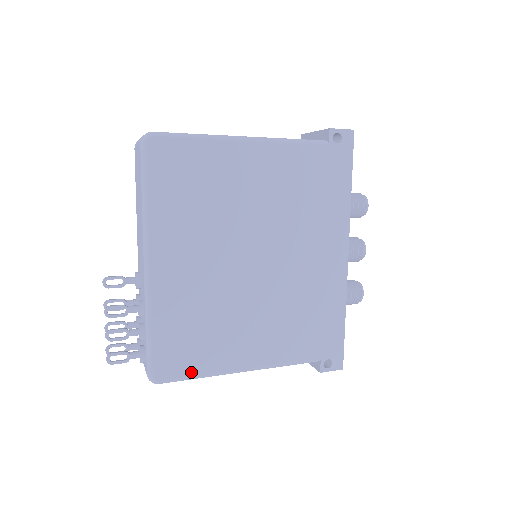
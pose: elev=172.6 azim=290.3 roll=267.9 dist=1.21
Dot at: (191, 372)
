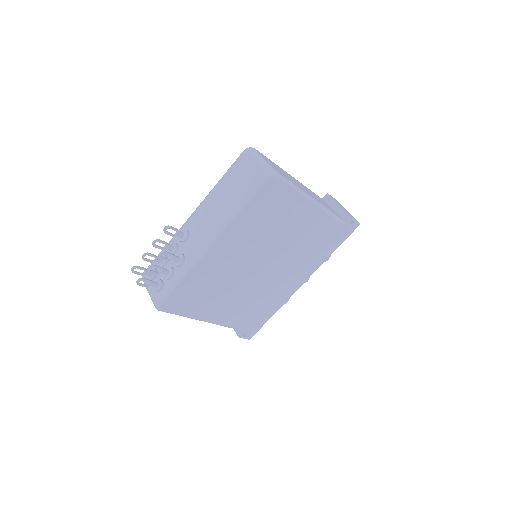
Dot at: (181, 312)
